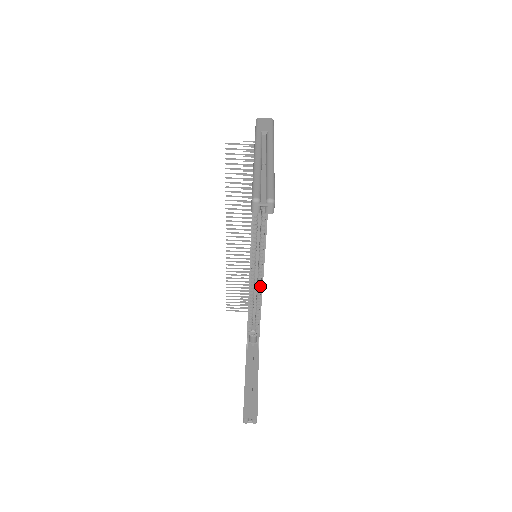
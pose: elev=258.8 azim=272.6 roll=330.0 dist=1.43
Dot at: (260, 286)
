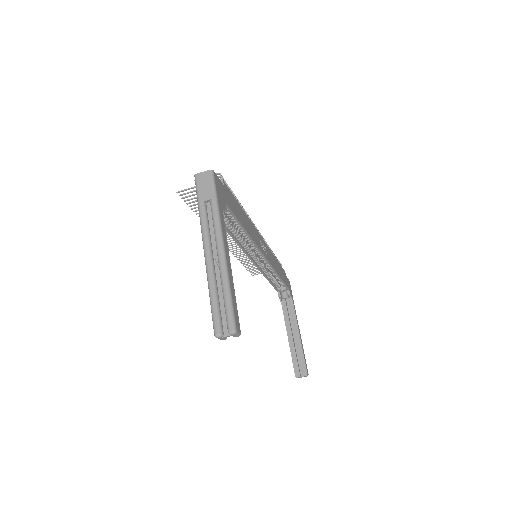
Dot at: (272, 269)
